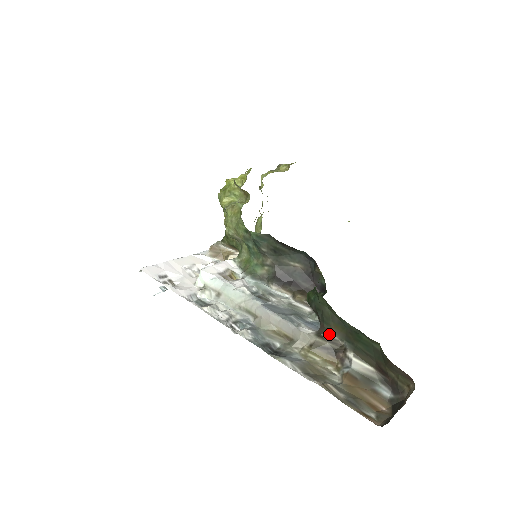
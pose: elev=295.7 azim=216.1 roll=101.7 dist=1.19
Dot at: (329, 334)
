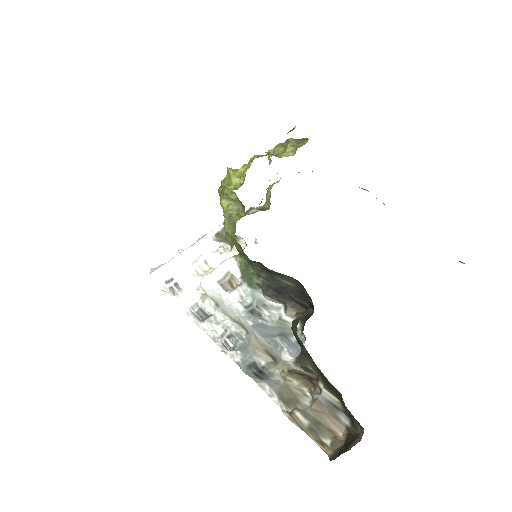
Dot at: (305, 365)
